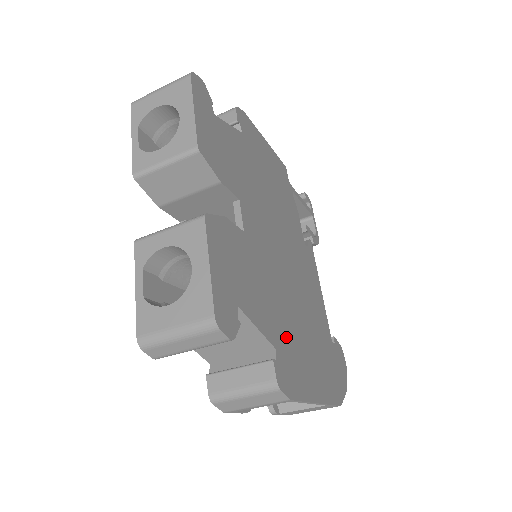
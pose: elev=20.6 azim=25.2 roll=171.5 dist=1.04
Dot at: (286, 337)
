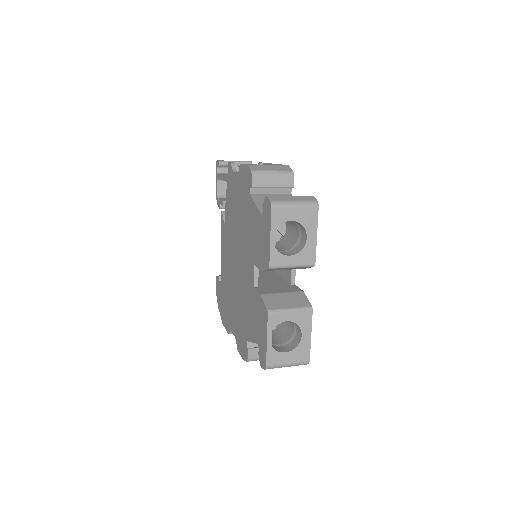
Dot at: occluded
